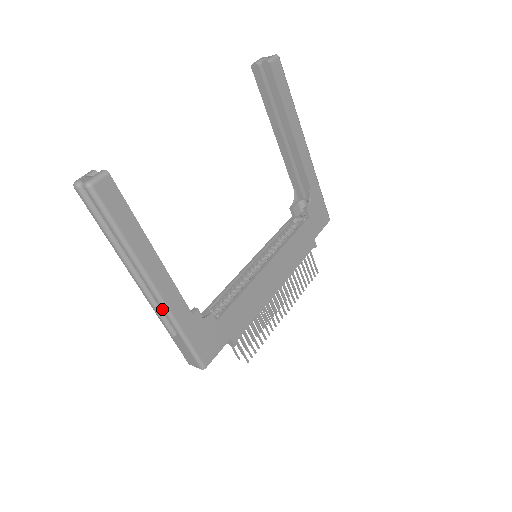
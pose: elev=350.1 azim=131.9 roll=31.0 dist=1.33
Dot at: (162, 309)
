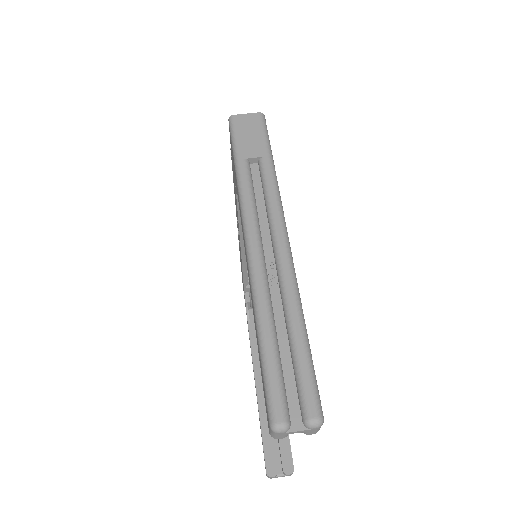
Dot at: occluded
